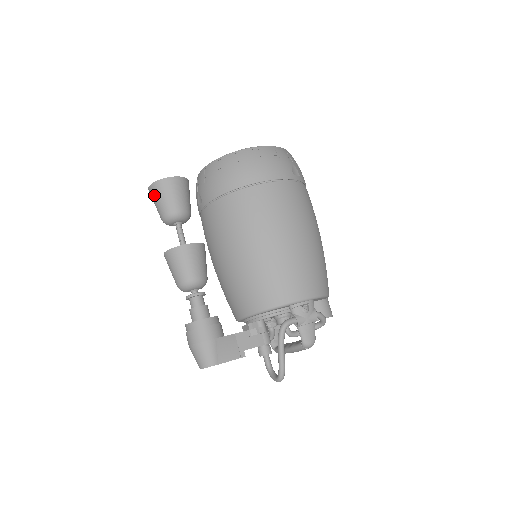
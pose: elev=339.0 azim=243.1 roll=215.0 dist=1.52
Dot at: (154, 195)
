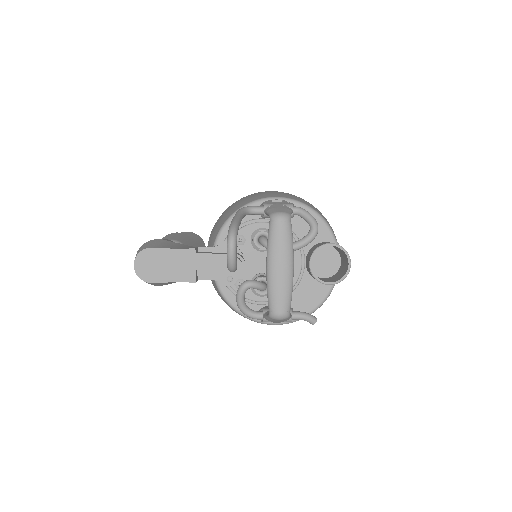
Dot at: occluded
